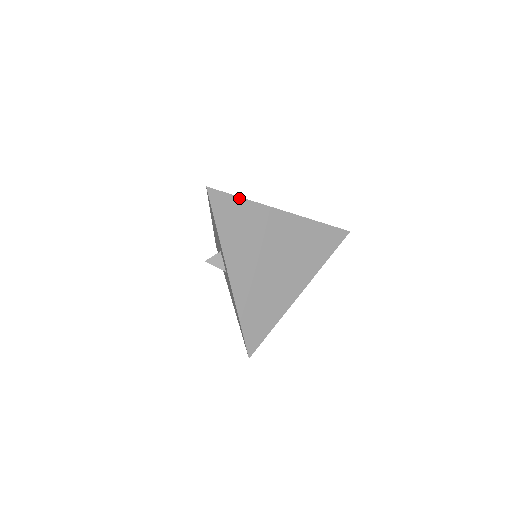
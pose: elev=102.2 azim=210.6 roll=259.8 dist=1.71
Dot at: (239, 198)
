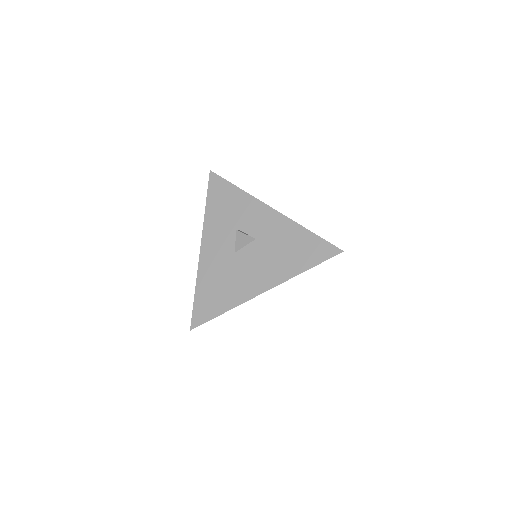
Dot at: occluded
